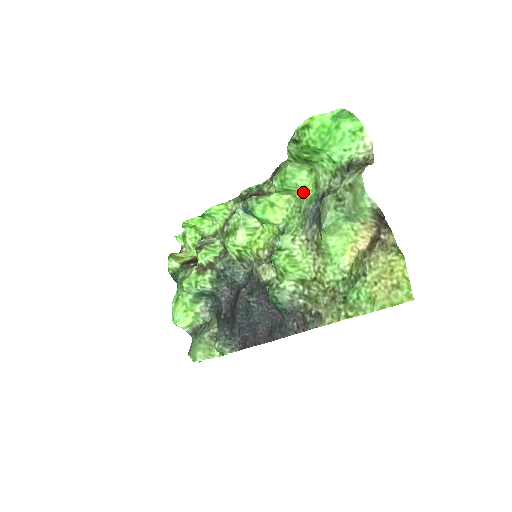
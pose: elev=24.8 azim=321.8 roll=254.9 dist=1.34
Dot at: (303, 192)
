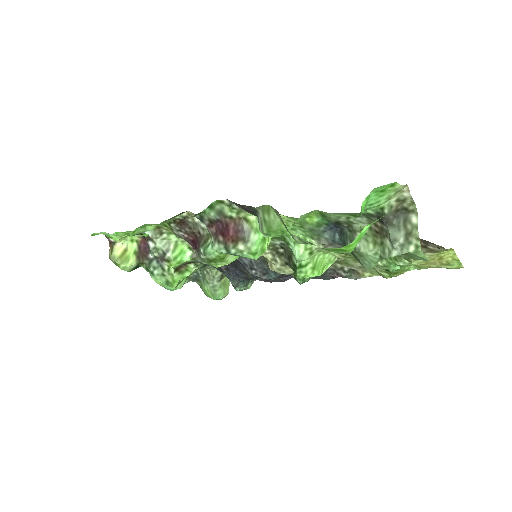
Dot at: (303, 220)
